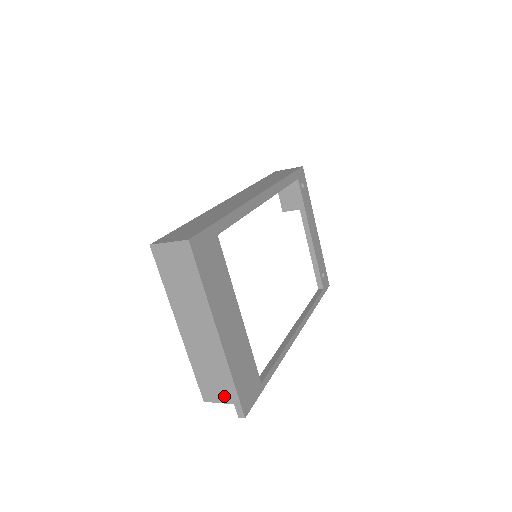
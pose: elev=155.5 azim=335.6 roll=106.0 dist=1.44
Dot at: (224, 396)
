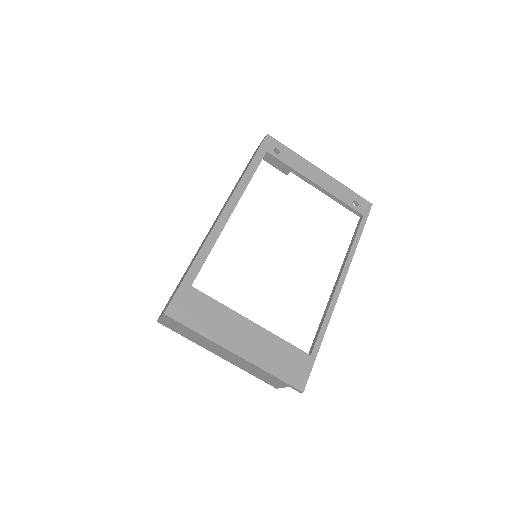
Dot at: (280, 384)
